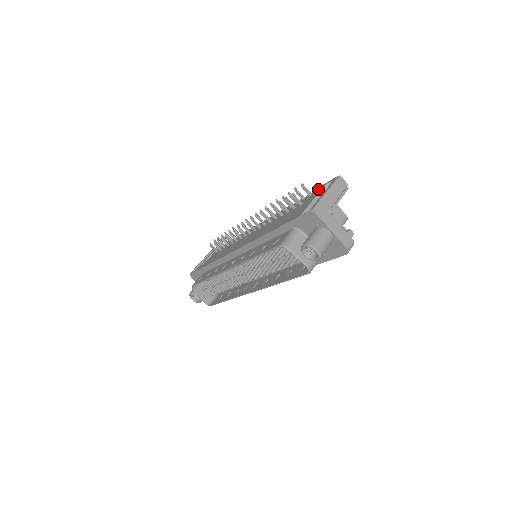
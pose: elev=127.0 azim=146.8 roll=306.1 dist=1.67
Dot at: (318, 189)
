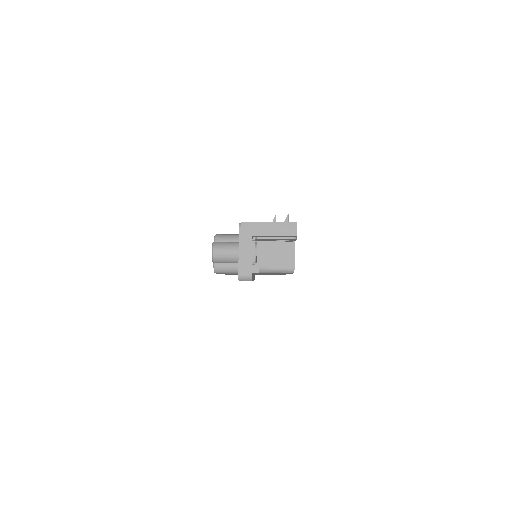
Dot at: occluded
